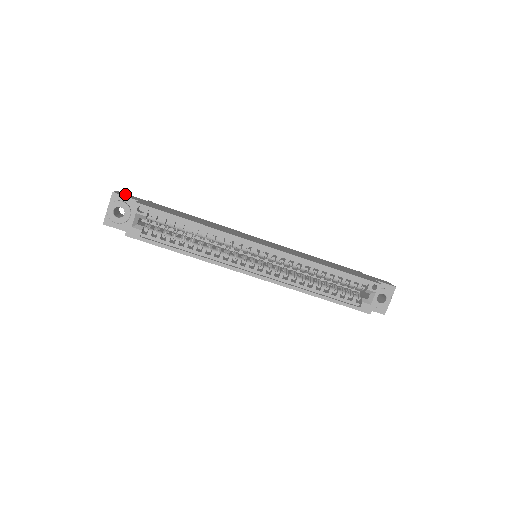
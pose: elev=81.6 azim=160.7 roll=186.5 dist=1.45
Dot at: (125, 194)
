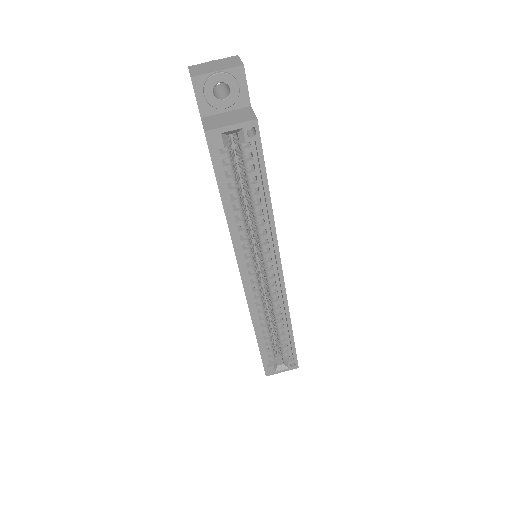
Dot at: occluded
